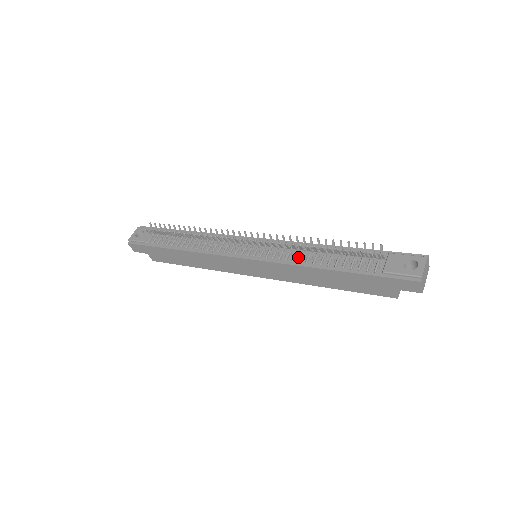
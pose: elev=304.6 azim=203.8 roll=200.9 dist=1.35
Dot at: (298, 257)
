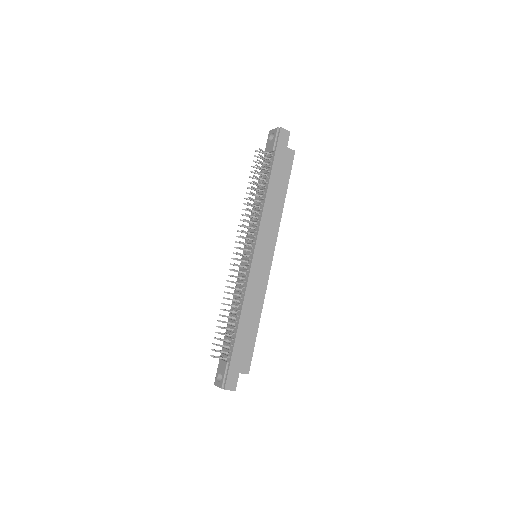
Dot at: (258, 212)
